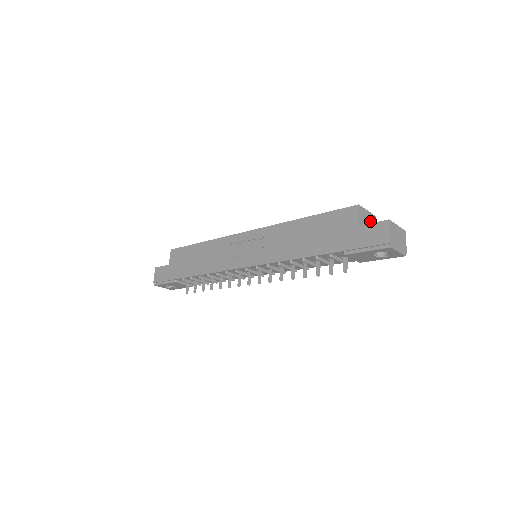
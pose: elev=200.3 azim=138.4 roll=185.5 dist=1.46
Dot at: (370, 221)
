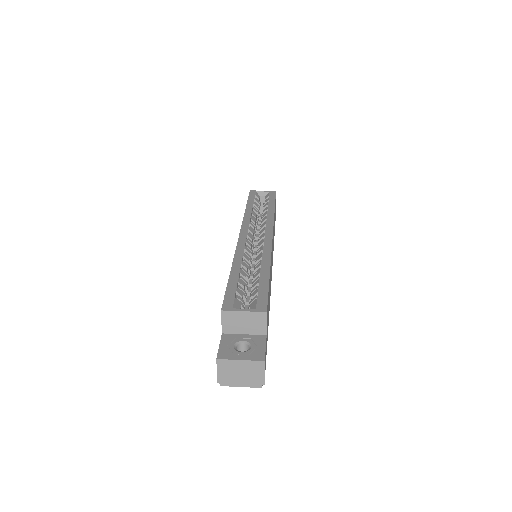
Dot at: (251, 321)
